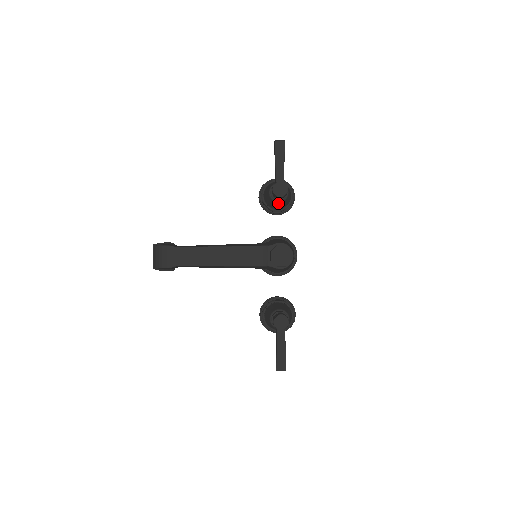
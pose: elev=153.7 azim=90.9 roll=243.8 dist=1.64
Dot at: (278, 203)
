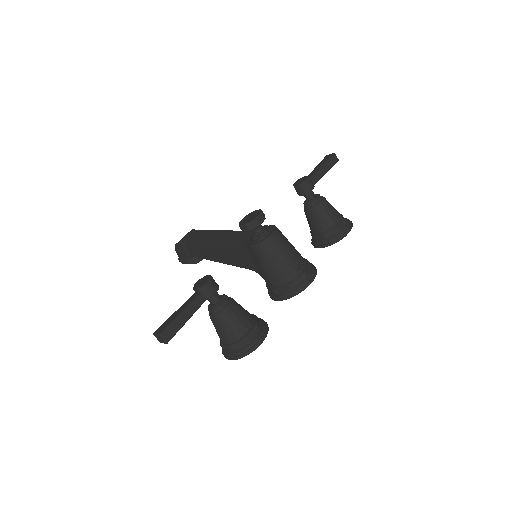
Dot at: (309, 213)
